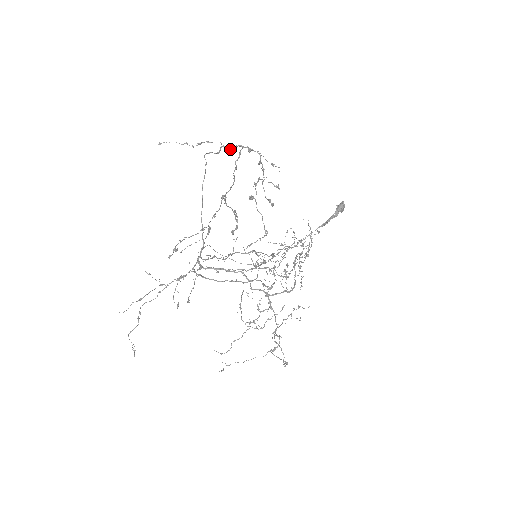
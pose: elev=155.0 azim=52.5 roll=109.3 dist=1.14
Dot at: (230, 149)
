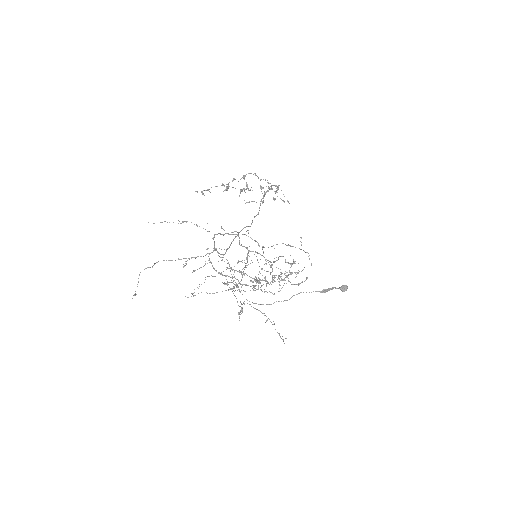
Dot at: (265, 192)
